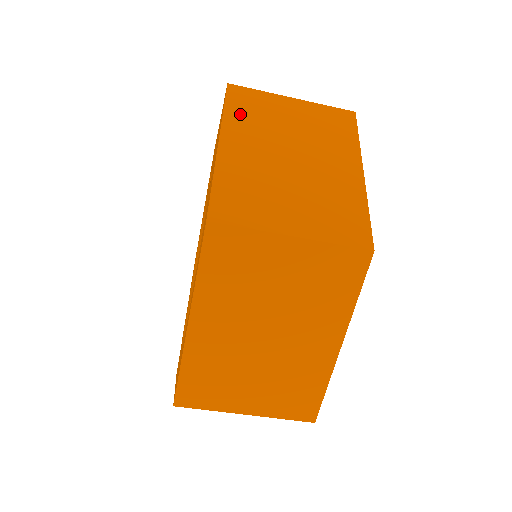
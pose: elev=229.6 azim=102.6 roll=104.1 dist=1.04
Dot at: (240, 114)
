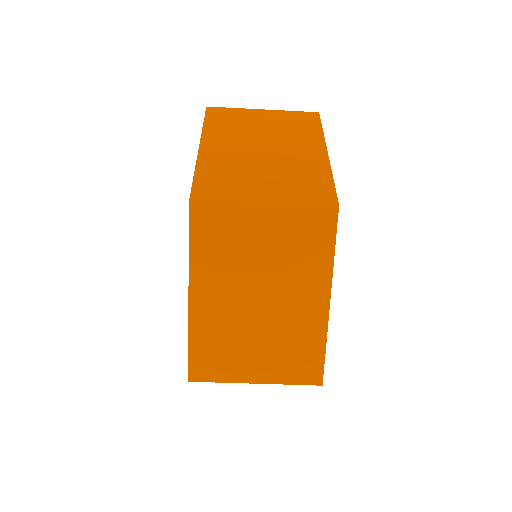
Dot at: (206, 248)
